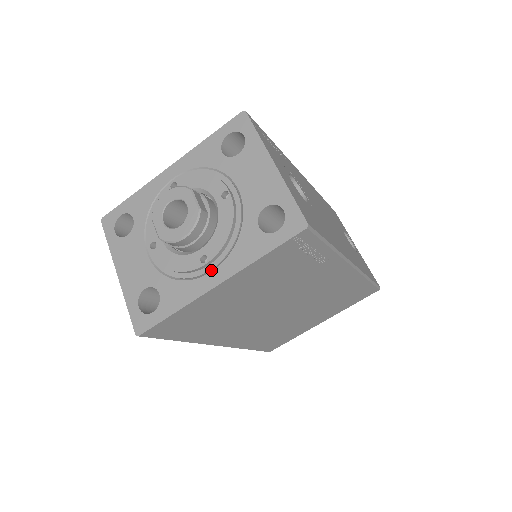
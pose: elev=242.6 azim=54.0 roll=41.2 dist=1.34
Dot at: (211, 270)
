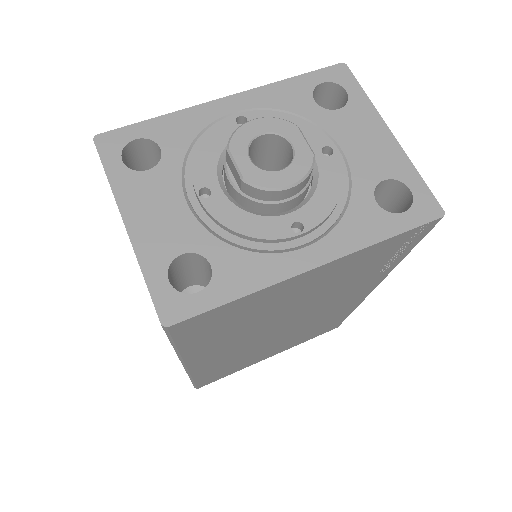
Dot at: (303, 245)
